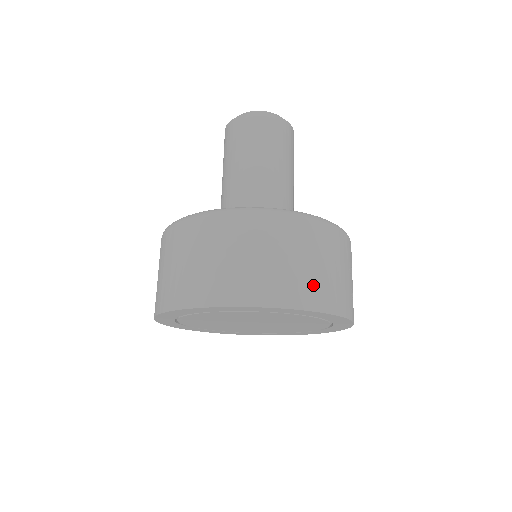
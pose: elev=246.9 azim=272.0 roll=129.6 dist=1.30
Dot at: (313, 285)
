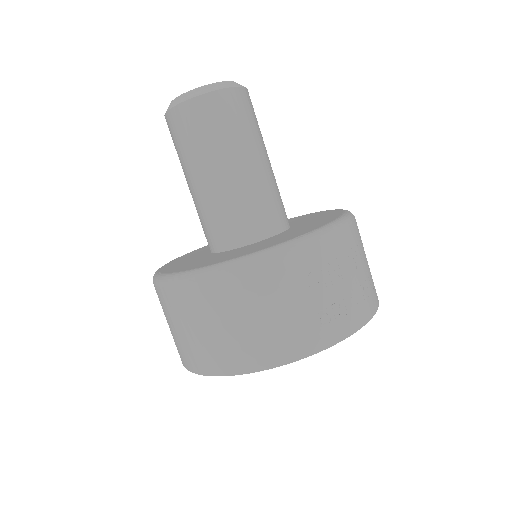
Dot at: (248, 346)
